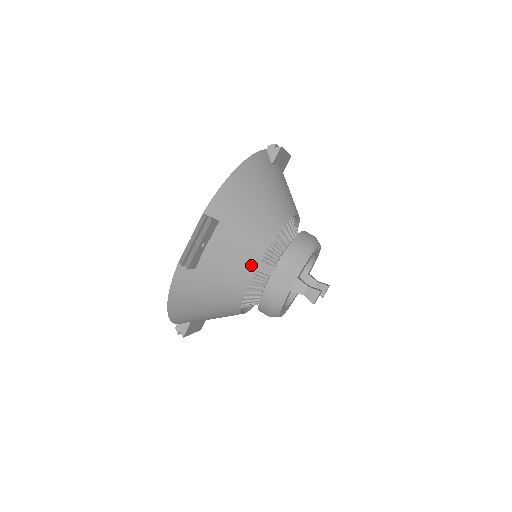
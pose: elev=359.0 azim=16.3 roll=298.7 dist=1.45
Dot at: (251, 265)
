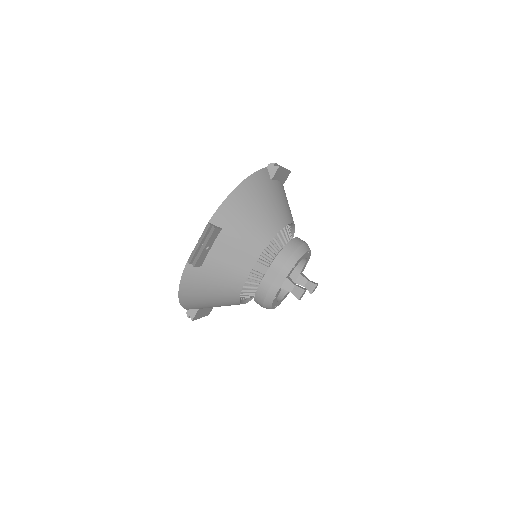
Dot at: (248, 265)
